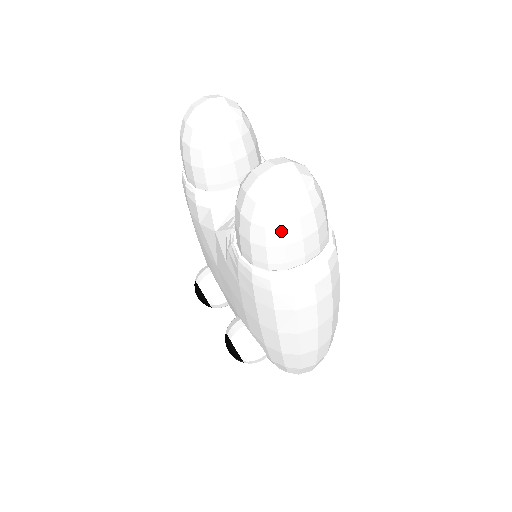
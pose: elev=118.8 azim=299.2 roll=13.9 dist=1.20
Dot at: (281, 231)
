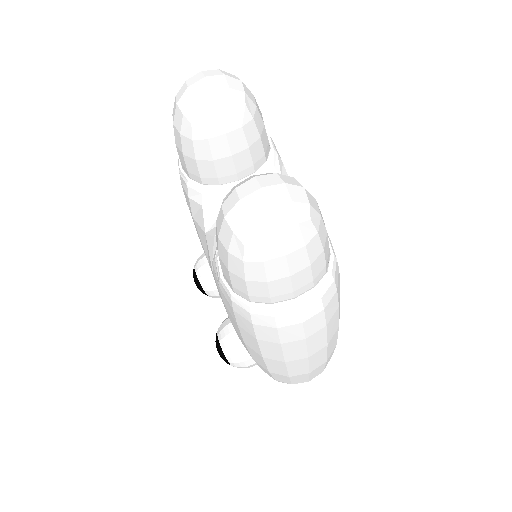
Dot at: (262, 267)
